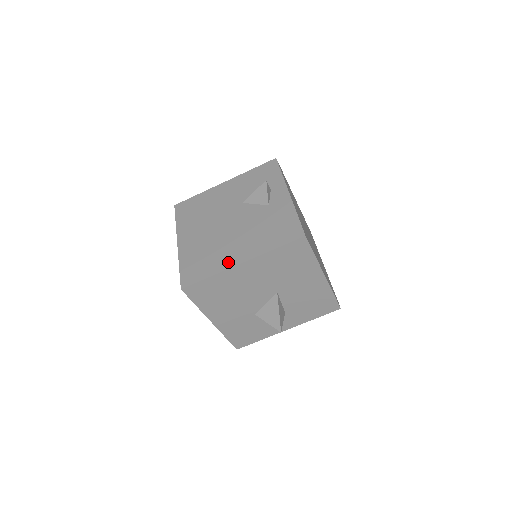
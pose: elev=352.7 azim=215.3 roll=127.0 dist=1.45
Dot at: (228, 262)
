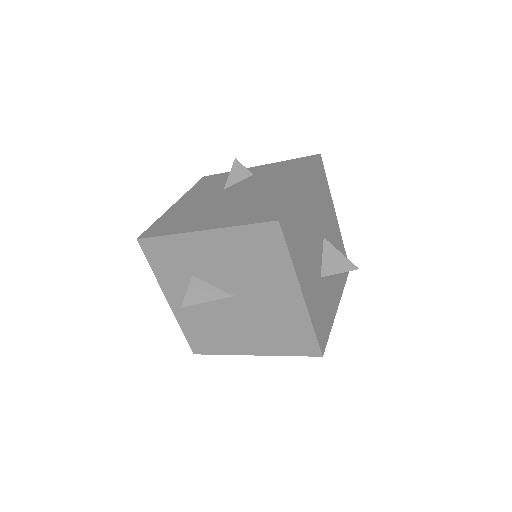
Dot at: (289, 190)
